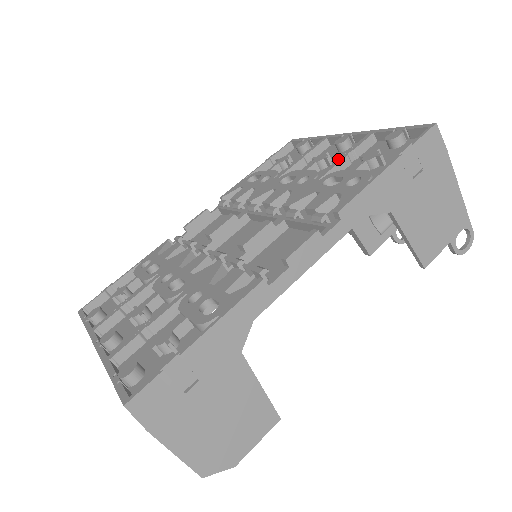
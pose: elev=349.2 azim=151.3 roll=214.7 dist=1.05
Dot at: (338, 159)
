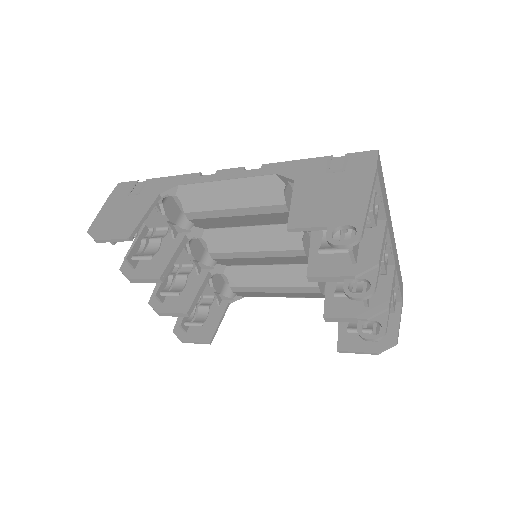
Dot at: occluded
